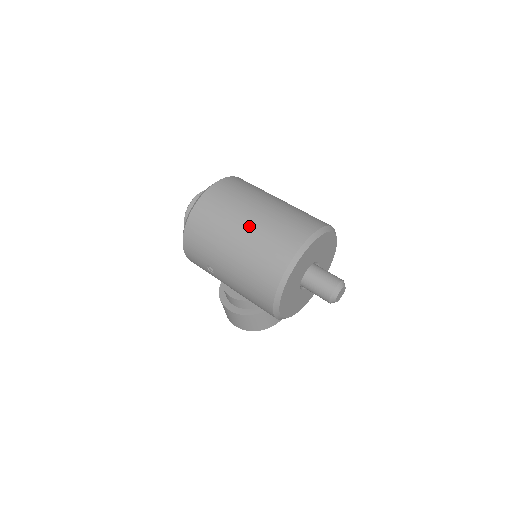
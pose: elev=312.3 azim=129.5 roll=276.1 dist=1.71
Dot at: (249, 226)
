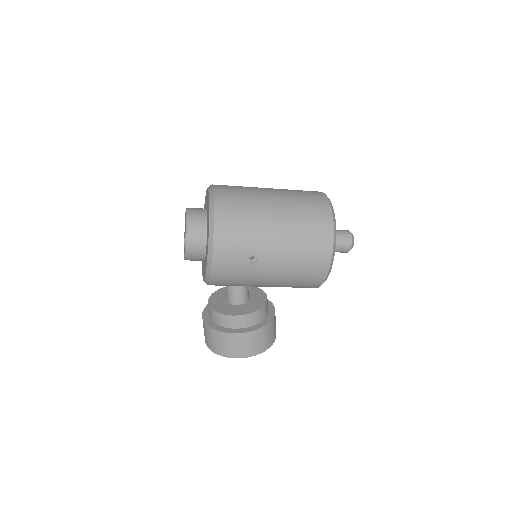
Dot at: (278, 198)
